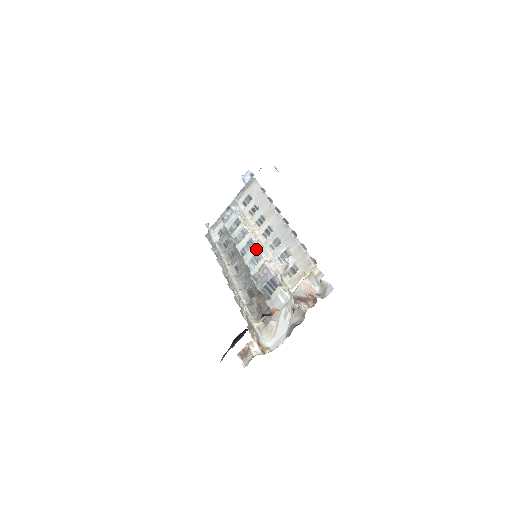
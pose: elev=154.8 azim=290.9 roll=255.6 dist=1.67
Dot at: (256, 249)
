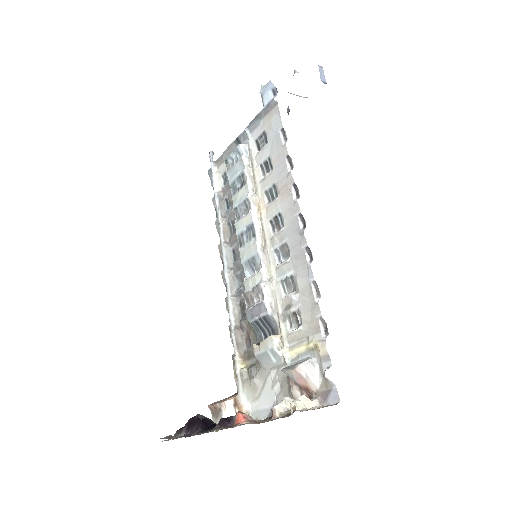
Dot at: (255, 249)
